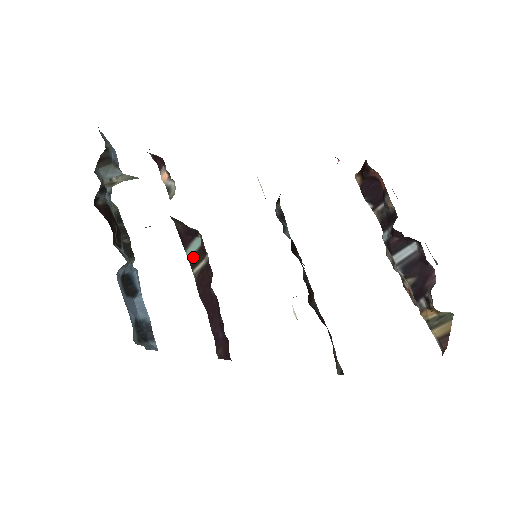
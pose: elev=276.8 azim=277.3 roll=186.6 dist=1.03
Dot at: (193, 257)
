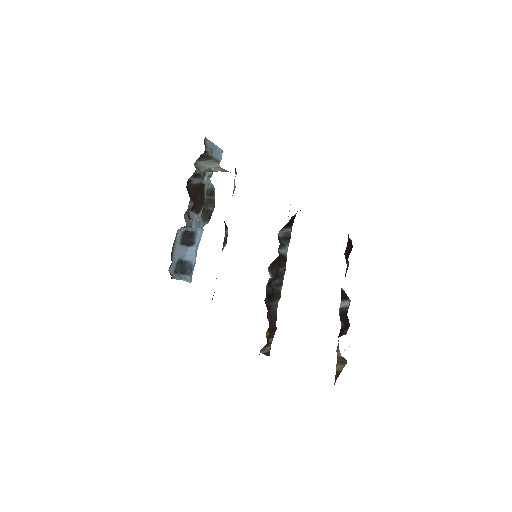
Dot at: (225, 239)
